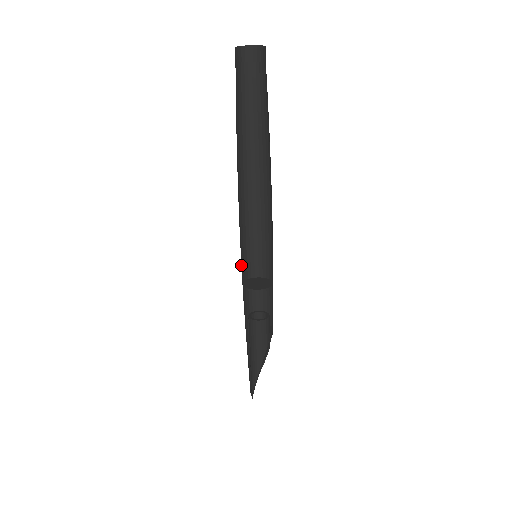
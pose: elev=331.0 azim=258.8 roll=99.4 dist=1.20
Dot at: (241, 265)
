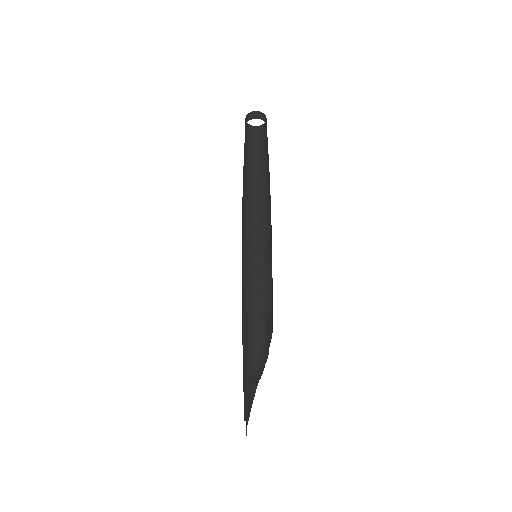
Dot at: (244, 268)
